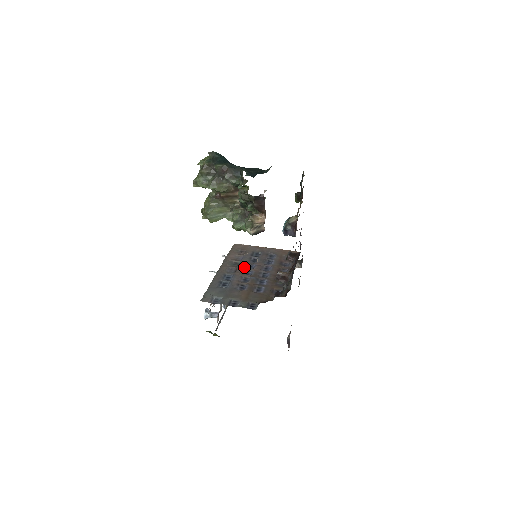
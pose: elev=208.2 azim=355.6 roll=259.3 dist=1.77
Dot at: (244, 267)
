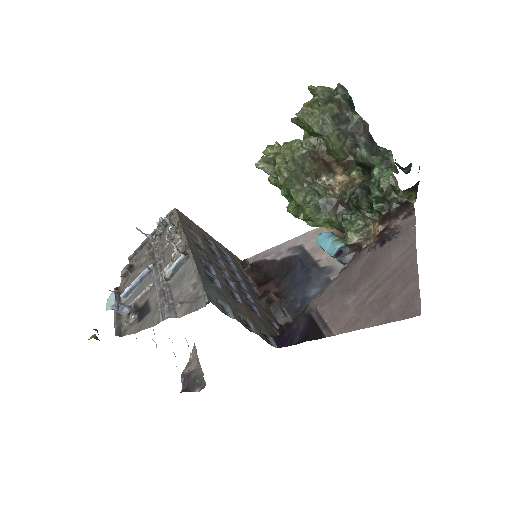
Dot at: (213, 258)
